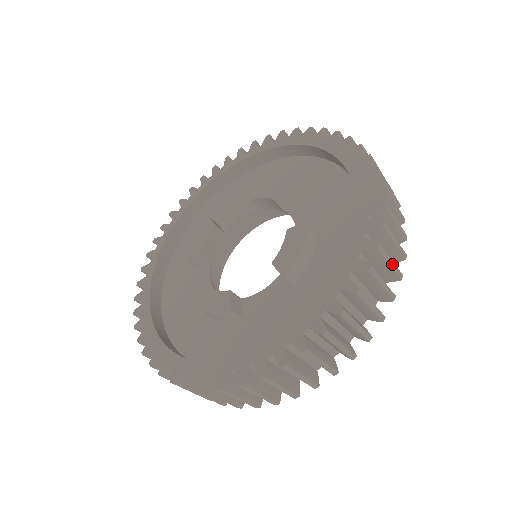
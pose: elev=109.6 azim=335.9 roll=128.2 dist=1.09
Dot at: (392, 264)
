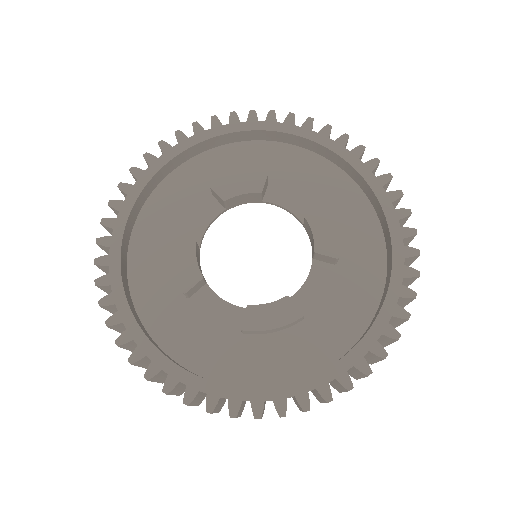
Dot at: occluded
